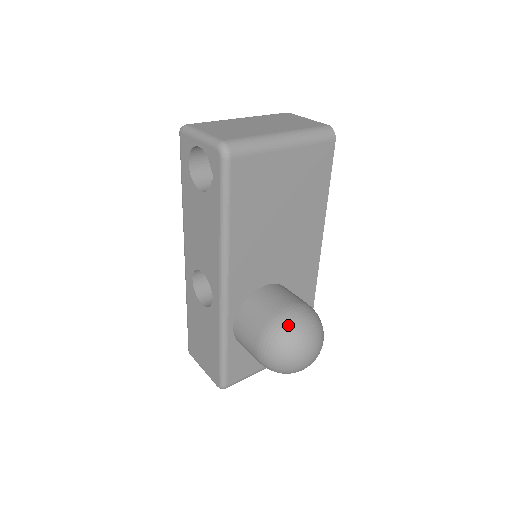
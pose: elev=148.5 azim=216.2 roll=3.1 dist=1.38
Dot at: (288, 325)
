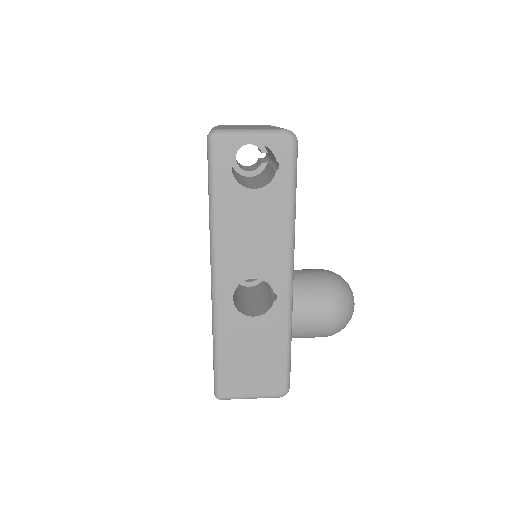
Dot at: (340, 282)
